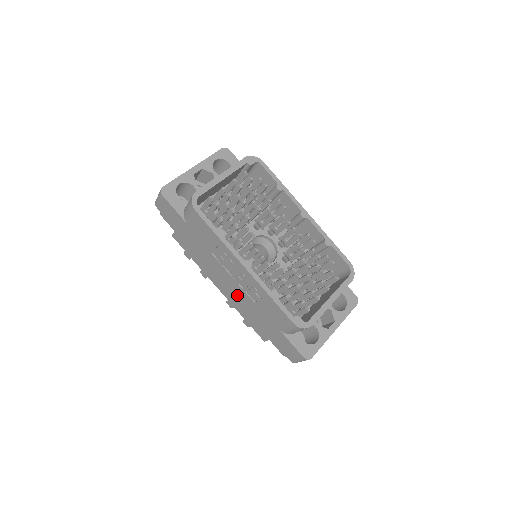
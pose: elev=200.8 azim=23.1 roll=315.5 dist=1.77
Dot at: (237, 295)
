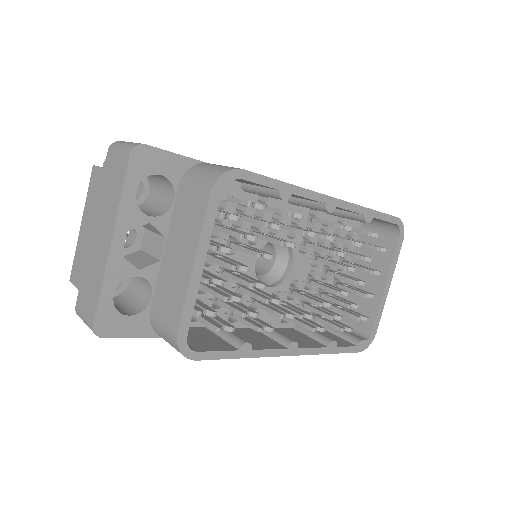
Dot at: occluded
